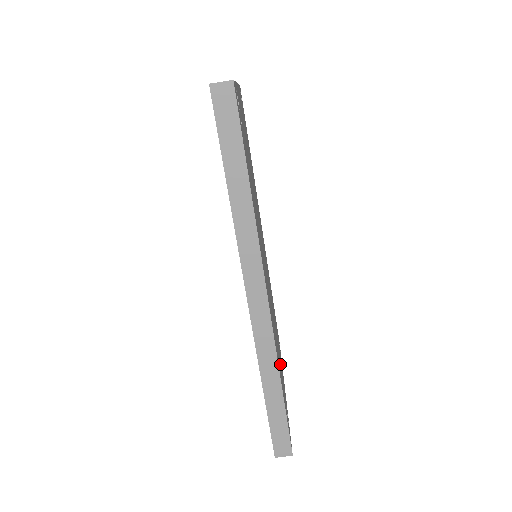
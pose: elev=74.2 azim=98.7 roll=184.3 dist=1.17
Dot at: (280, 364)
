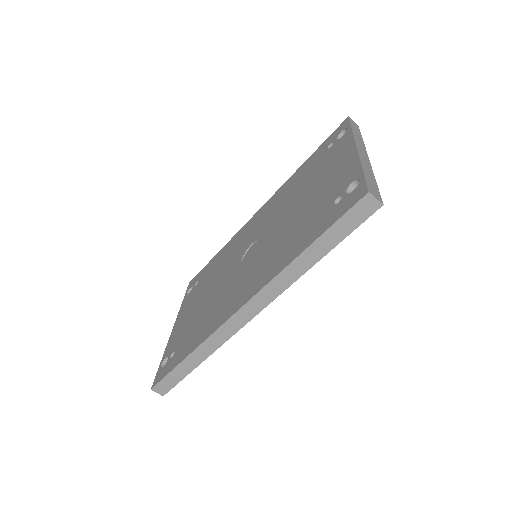
Dot at: occluded
